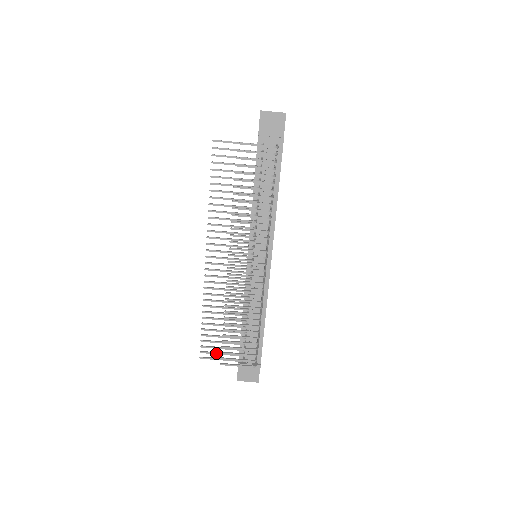
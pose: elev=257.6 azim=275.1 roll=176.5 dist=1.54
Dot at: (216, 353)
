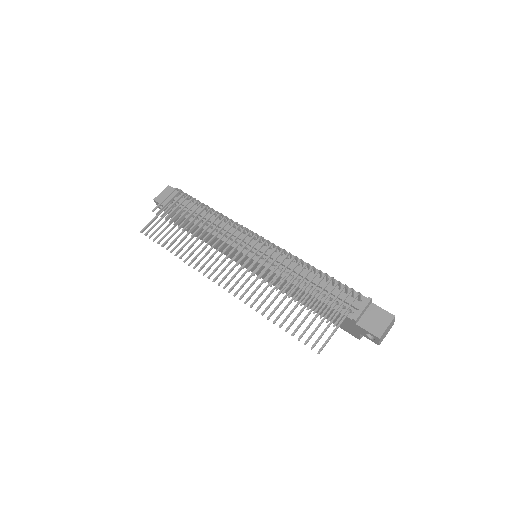
Dot at: (323, 332)
